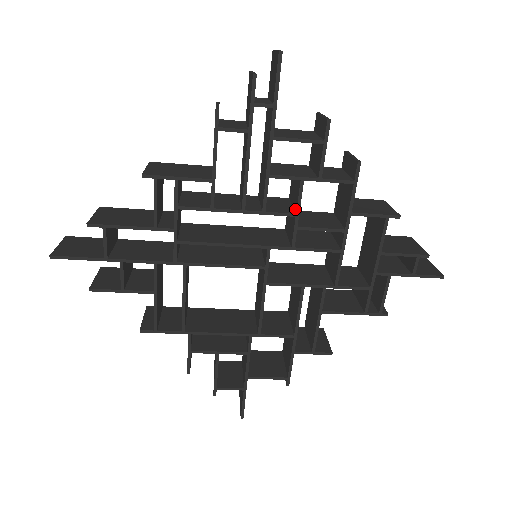
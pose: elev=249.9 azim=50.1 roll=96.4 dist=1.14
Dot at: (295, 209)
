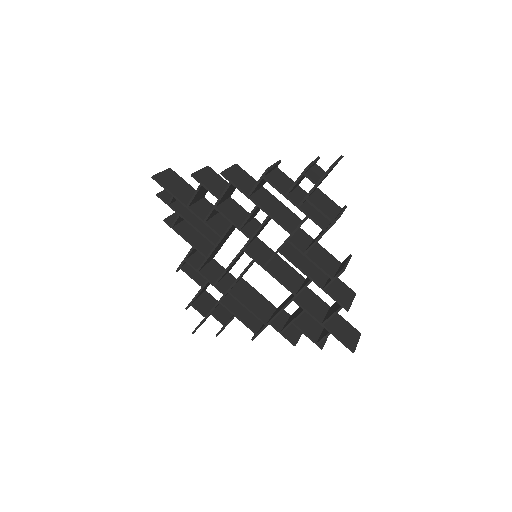
Dot at: (231, 221)
